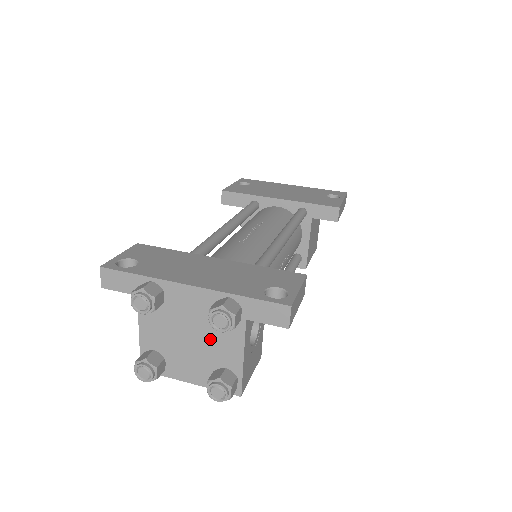
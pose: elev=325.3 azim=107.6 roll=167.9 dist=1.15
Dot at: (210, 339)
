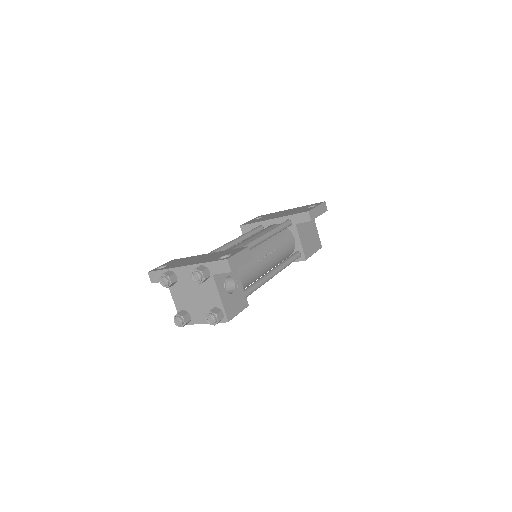
Dot at: (203, 293)
